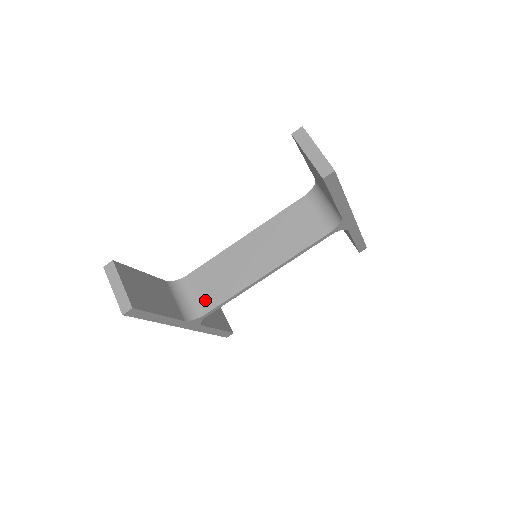
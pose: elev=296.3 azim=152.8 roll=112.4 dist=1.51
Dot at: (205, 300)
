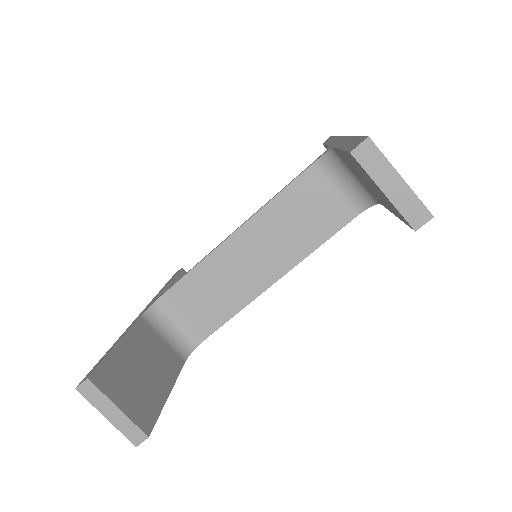
Dot at: (200, 323)
